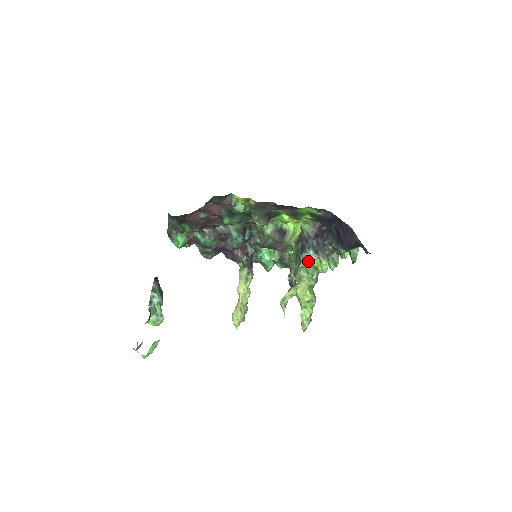
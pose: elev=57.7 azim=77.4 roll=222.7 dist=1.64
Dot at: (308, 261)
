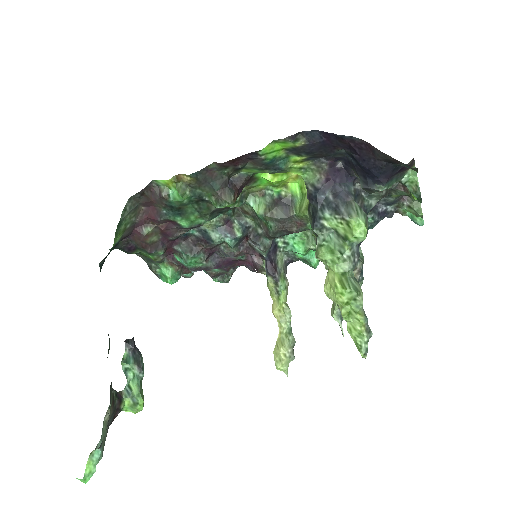
Dot at: (329, 231)
